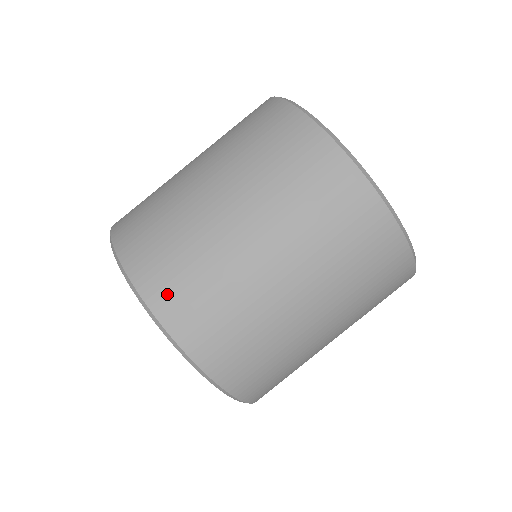
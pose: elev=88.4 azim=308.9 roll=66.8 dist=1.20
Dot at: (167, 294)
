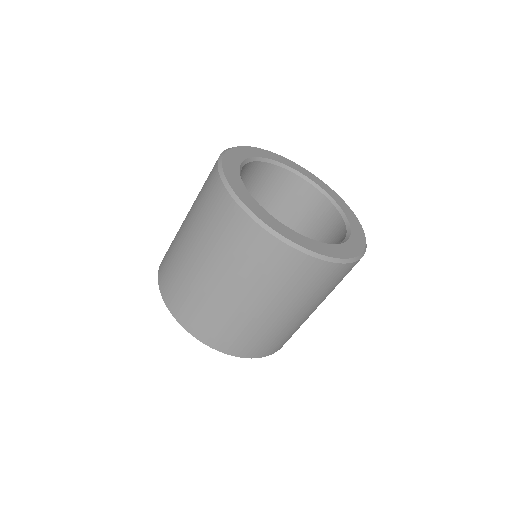
Dot at: (251, 351)
